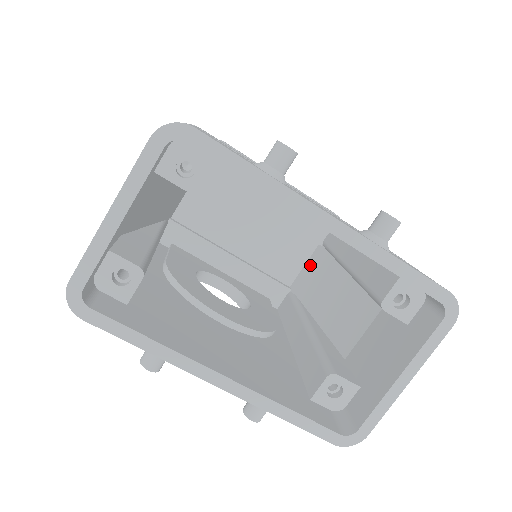
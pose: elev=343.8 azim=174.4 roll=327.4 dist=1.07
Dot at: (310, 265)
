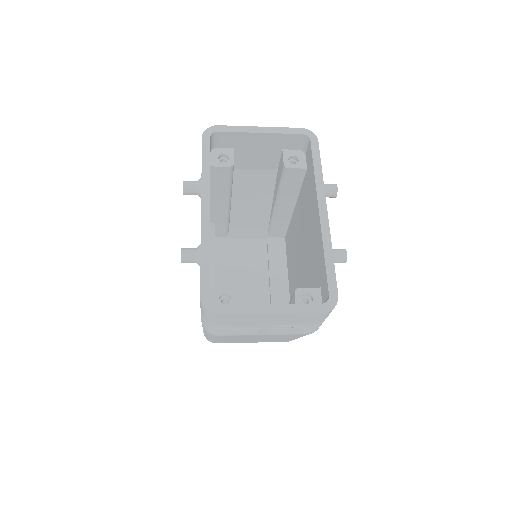
Dot at: occluded
